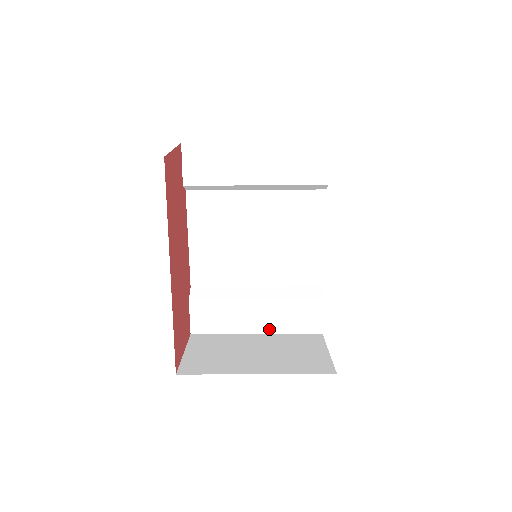
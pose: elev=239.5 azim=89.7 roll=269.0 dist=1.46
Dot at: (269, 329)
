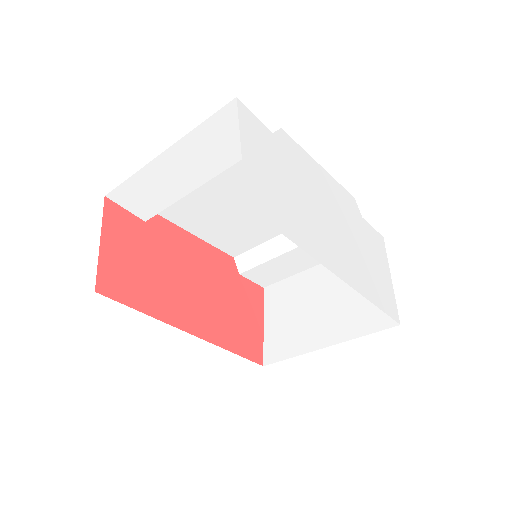
Dot at: occluded
